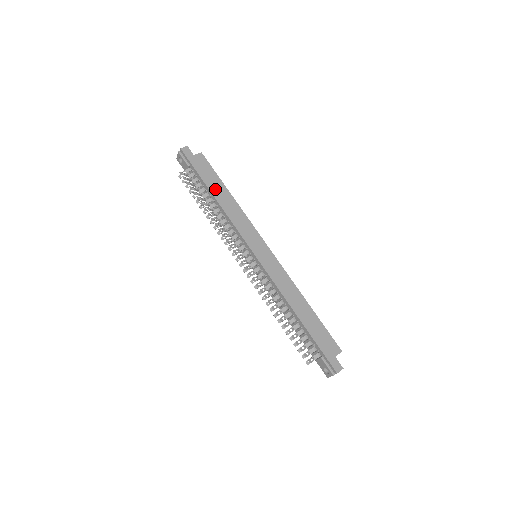
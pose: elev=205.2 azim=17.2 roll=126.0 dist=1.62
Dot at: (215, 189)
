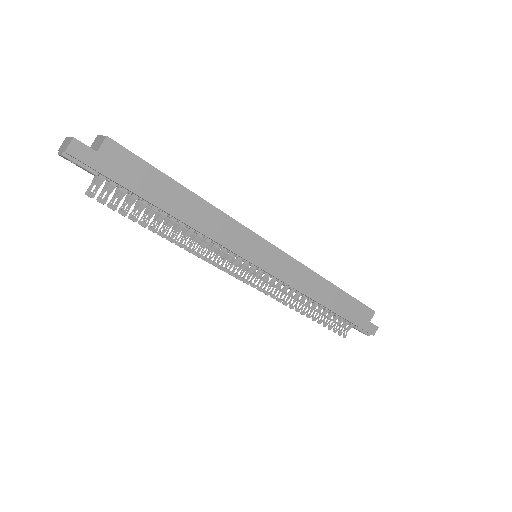
Dot at: (166, 200)
